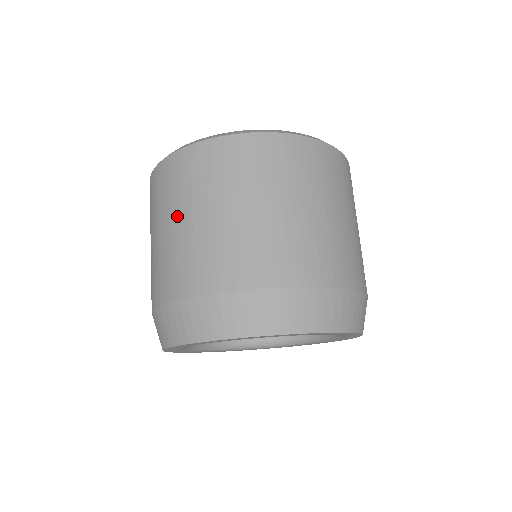
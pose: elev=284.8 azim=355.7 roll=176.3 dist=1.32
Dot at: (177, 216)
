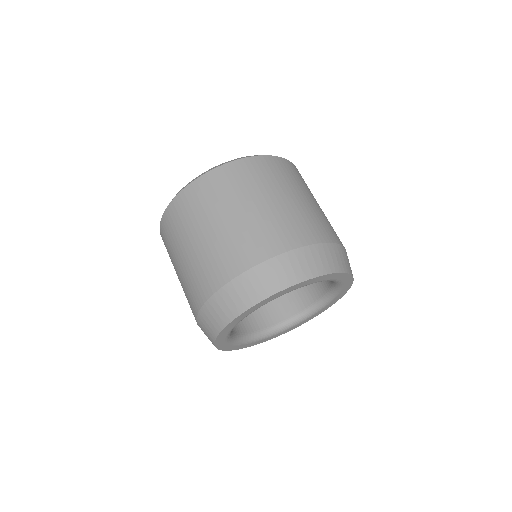
Dot at: (185, 246)
